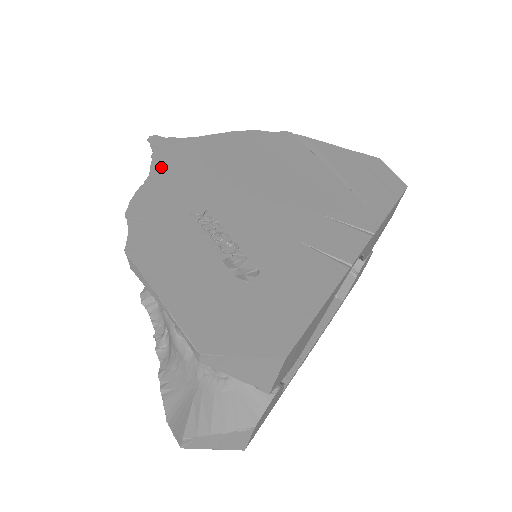
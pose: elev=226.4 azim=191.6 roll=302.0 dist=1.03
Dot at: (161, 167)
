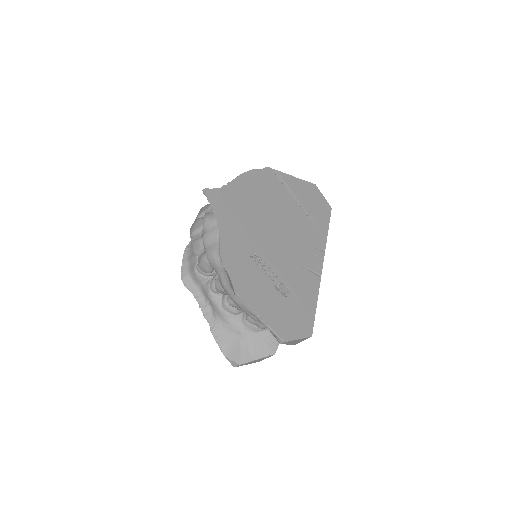
Dot at: (222, 220)
